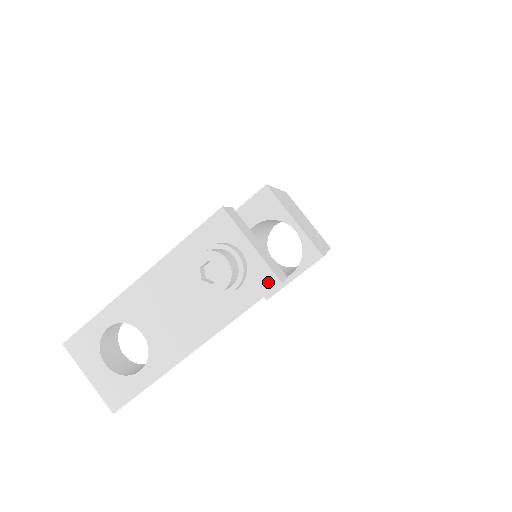
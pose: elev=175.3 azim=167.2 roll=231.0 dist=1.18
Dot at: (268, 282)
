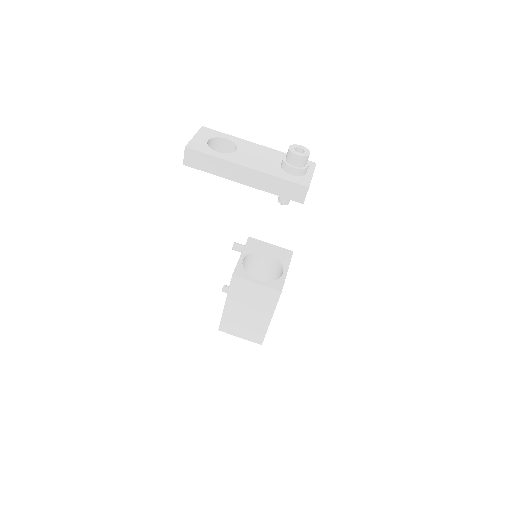
Dot at: (305, 183)
